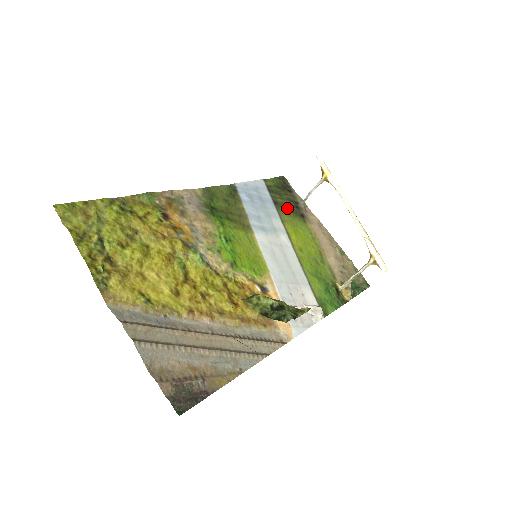
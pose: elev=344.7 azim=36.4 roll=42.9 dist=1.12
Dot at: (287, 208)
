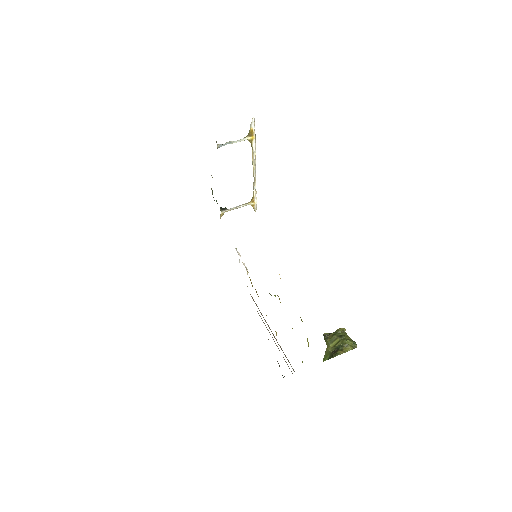
Dot at: occluded
